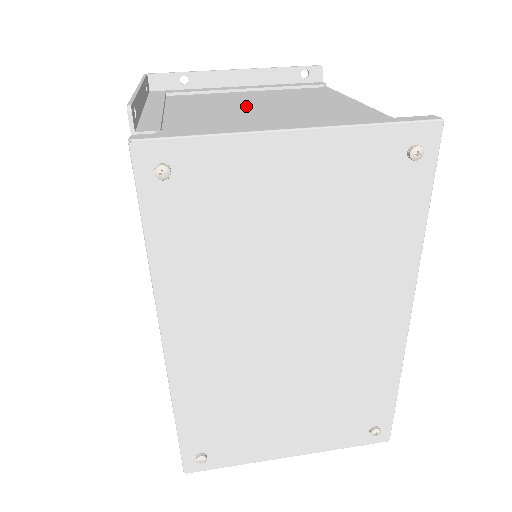
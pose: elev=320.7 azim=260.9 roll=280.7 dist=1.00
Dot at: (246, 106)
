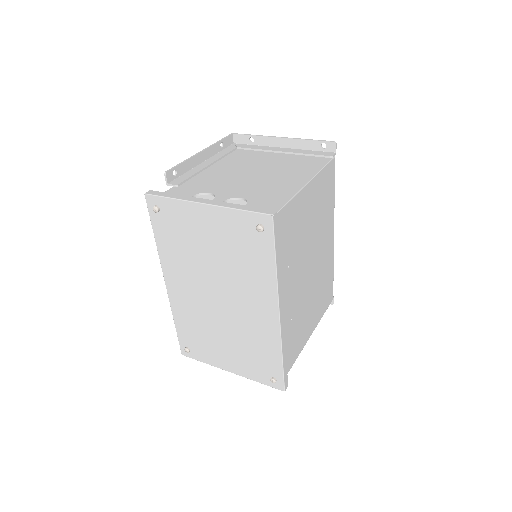
Dot at: (250, 171)
